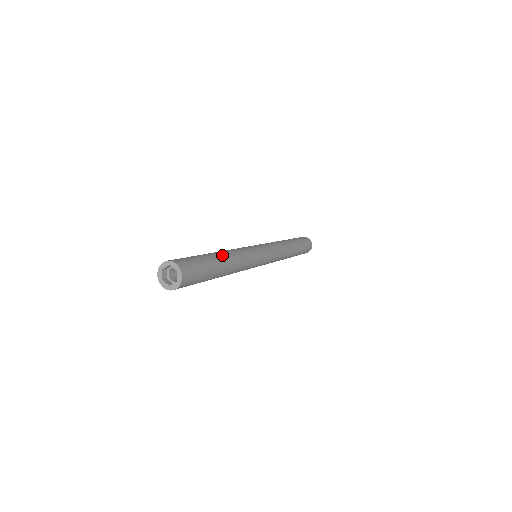
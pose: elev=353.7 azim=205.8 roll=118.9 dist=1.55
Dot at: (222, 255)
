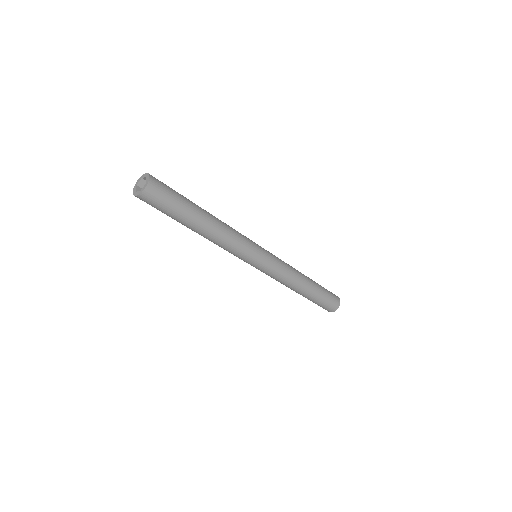
Dot at: (208, 216)
